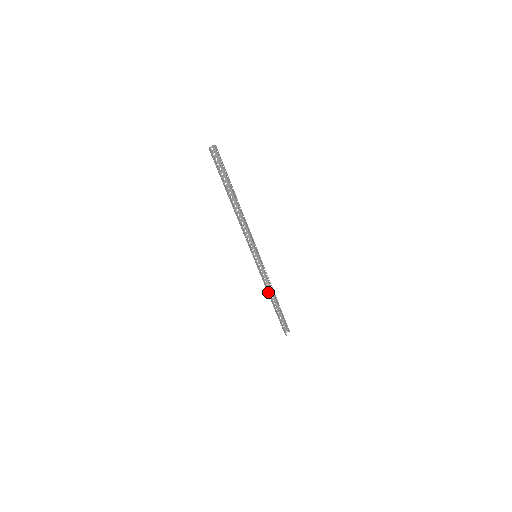
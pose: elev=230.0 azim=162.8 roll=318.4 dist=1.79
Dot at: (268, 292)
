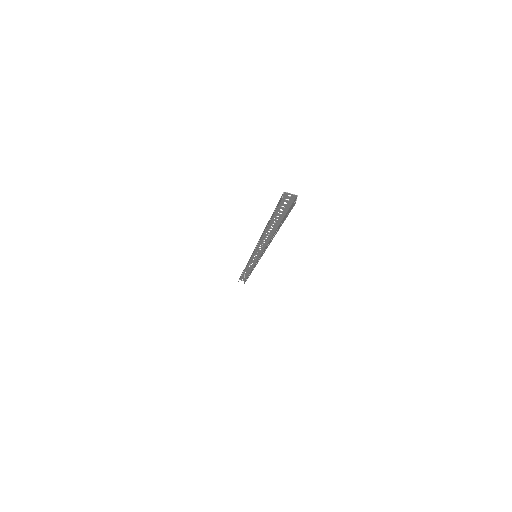
Dot at: occluded
